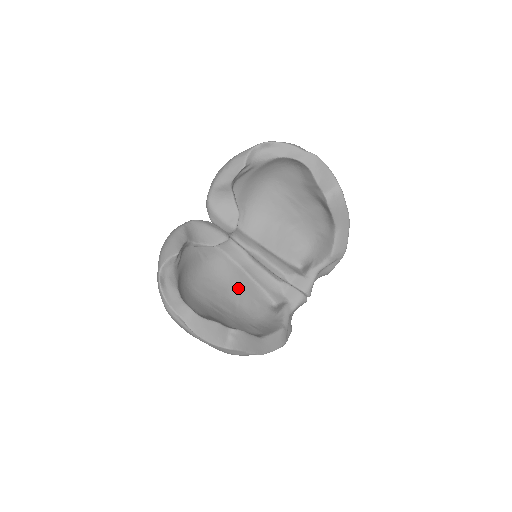
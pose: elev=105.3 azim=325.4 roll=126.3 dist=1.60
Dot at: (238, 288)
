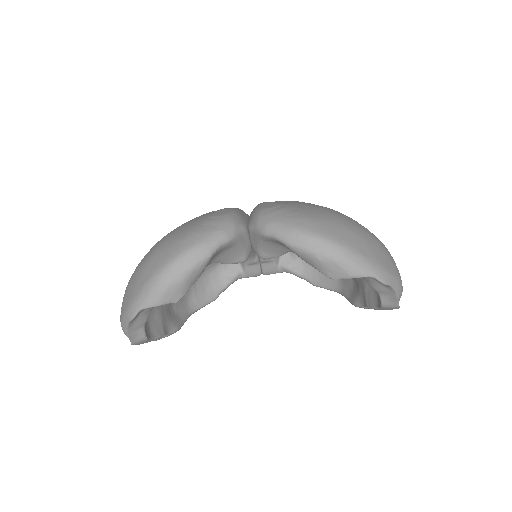
Dot at: occluded
